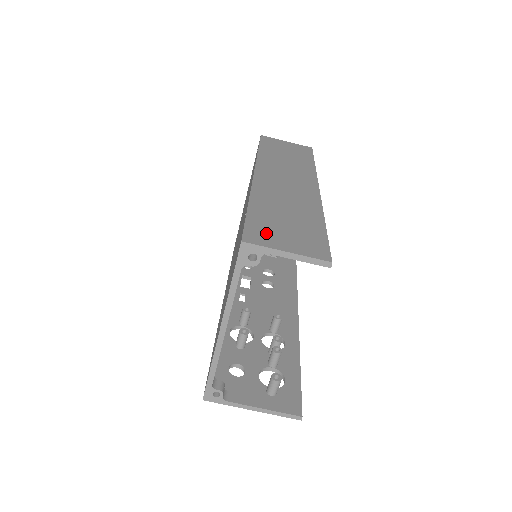
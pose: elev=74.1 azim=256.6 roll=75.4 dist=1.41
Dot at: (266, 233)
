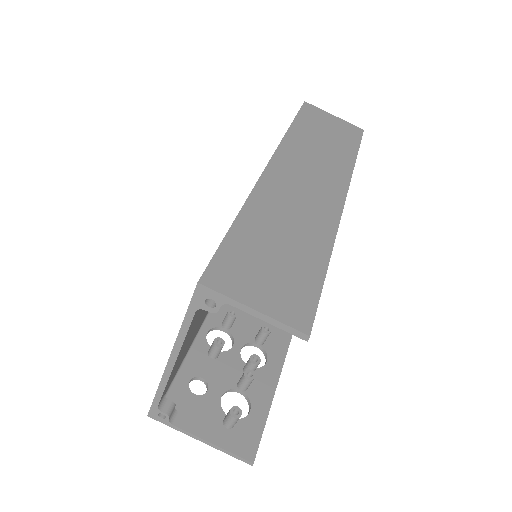
Dot at: (239, 271)
